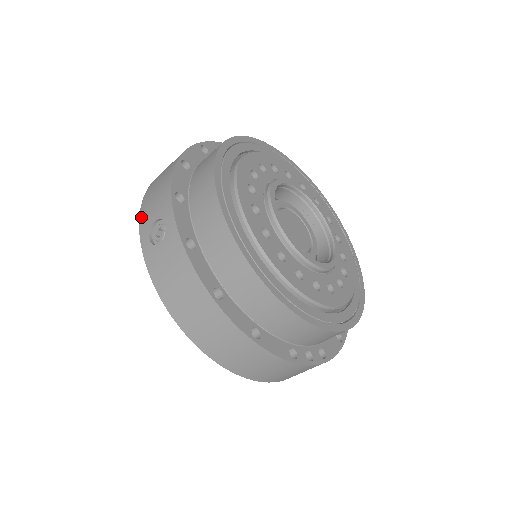
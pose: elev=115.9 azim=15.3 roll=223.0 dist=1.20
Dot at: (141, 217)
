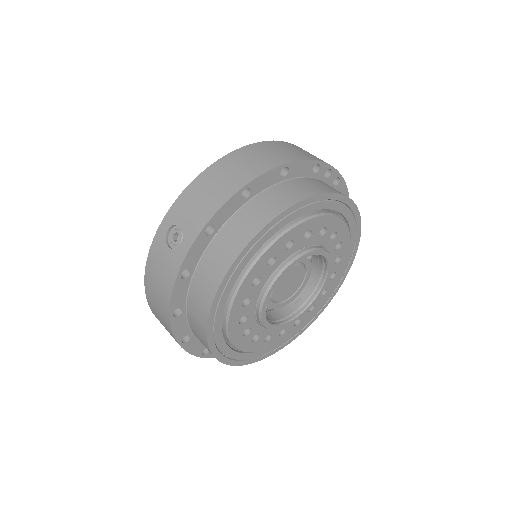
Dot at: (179, 200)
